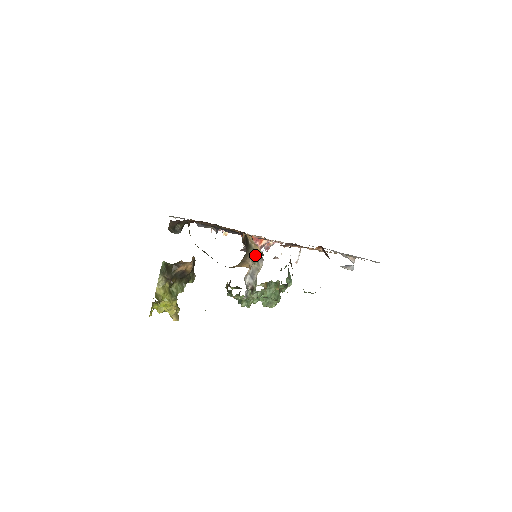
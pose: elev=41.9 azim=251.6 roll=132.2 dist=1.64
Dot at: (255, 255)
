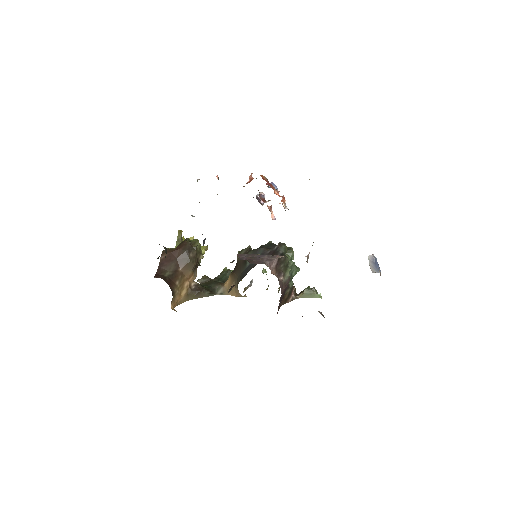
Dot at: occluded
